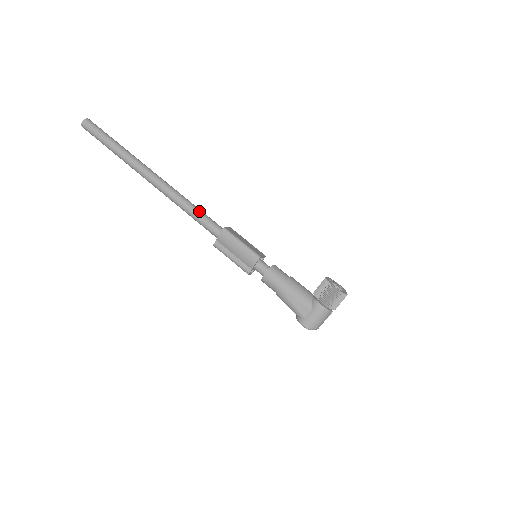
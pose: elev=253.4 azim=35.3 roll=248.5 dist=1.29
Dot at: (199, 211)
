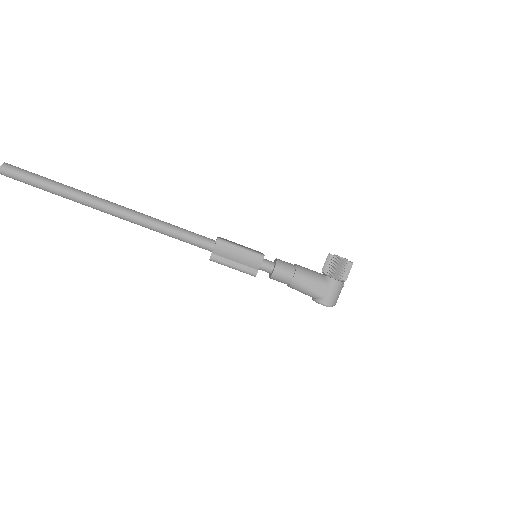
Dot at: (182, 229)
